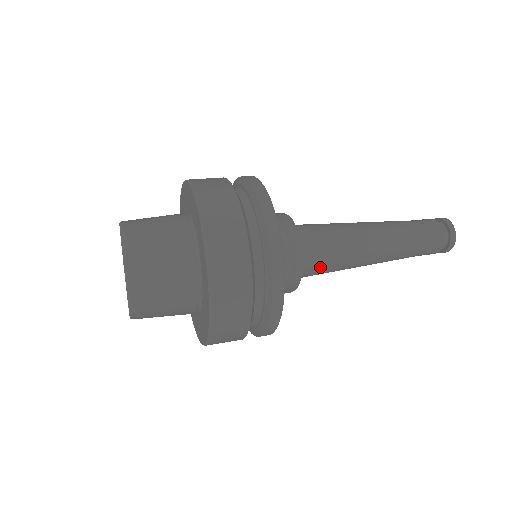
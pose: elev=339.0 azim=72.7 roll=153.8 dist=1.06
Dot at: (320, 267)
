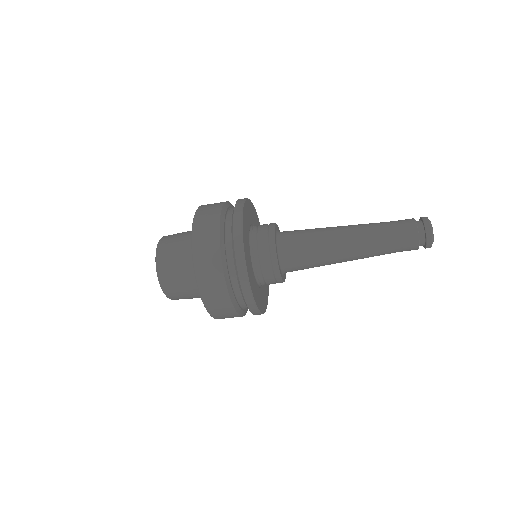
Dot at: (298, 253)
